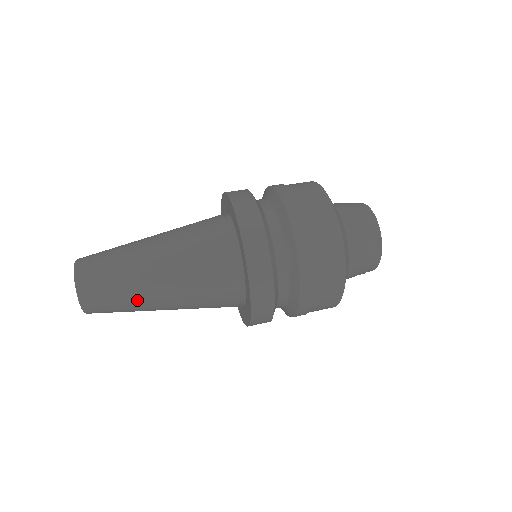
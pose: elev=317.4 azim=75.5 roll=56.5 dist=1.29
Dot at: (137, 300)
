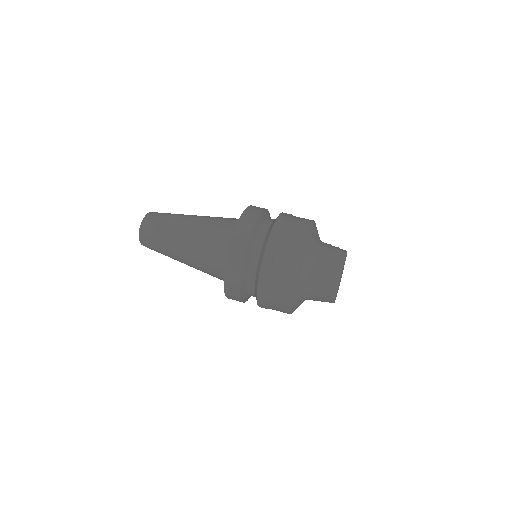
Dot at: (168, 248)
